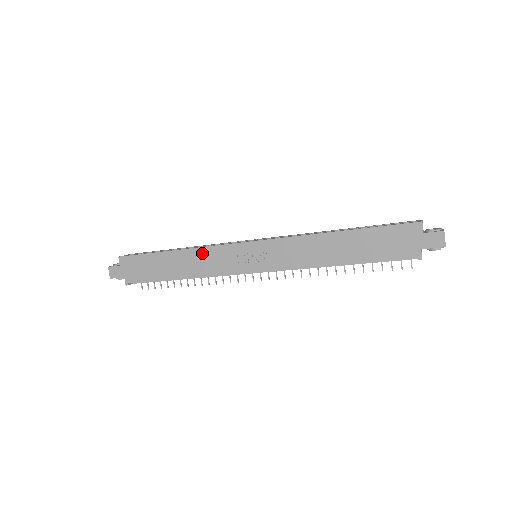
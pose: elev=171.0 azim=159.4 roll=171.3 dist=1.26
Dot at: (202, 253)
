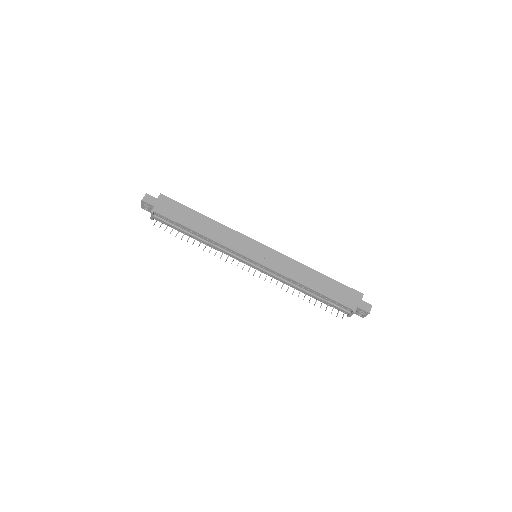
Dot at: (226, 230)
